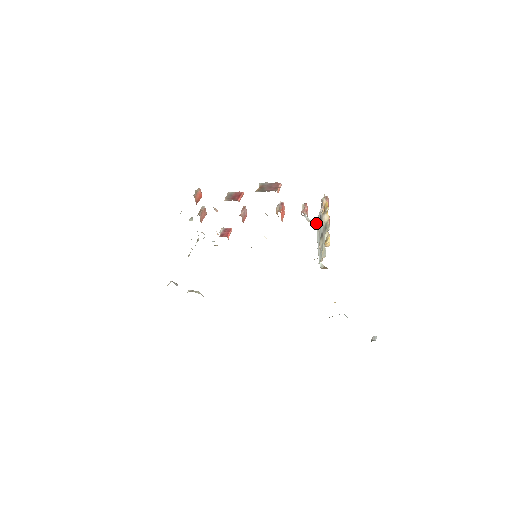
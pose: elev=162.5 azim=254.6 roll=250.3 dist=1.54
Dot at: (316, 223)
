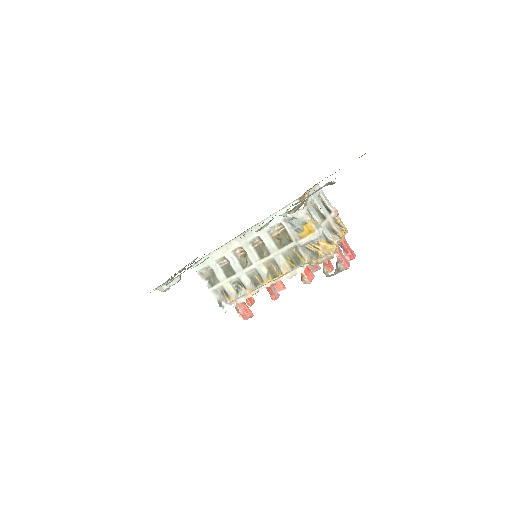
Dot at: occluded
